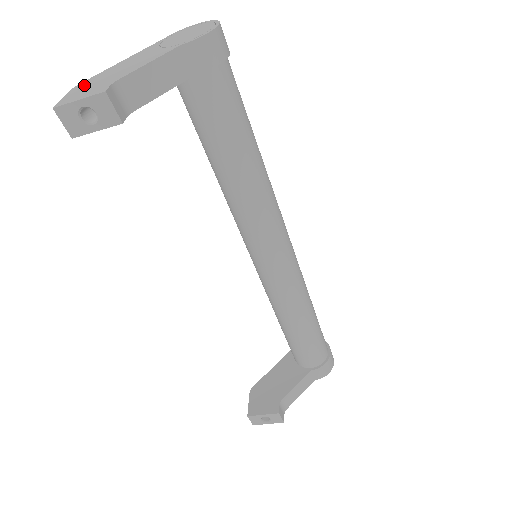
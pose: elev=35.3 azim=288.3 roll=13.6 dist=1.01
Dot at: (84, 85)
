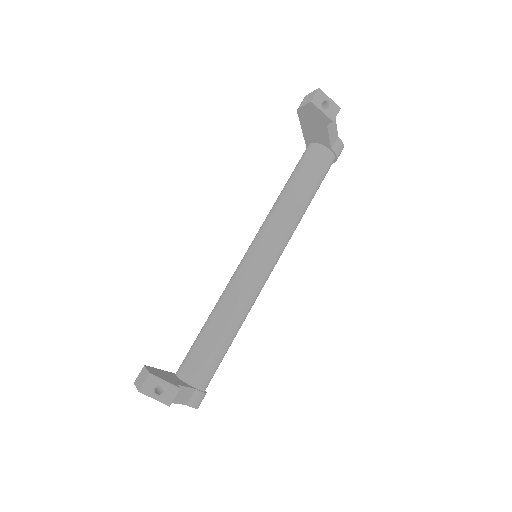
Dot at: occluded
